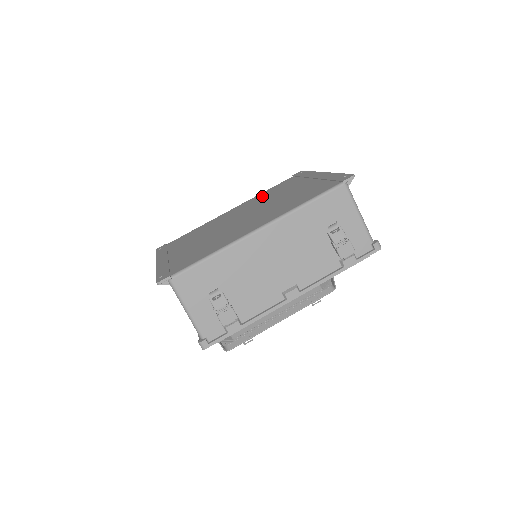
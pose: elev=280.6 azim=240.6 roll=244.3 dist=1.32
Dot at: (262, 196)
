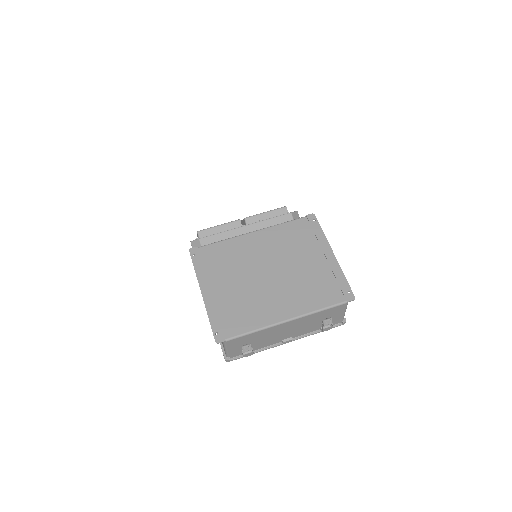
Dot at: (282, 237)
